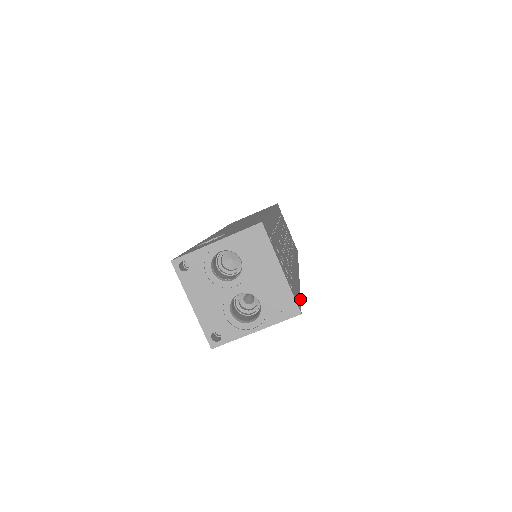
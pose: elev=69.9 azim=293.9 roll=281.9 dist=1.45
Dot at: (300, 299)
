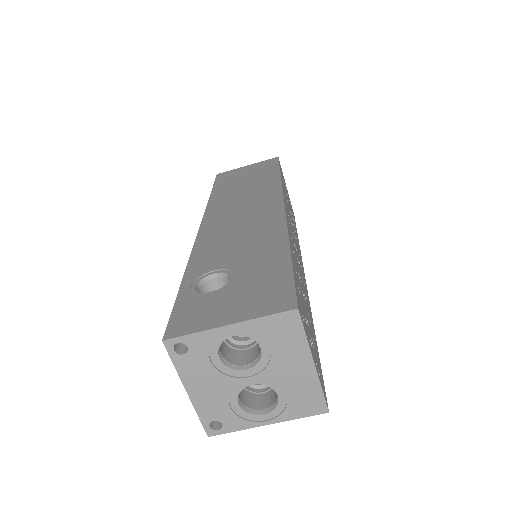
Dot at: (320, 365)
